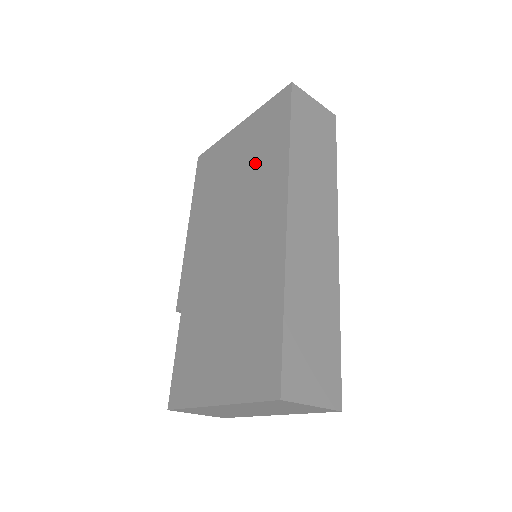
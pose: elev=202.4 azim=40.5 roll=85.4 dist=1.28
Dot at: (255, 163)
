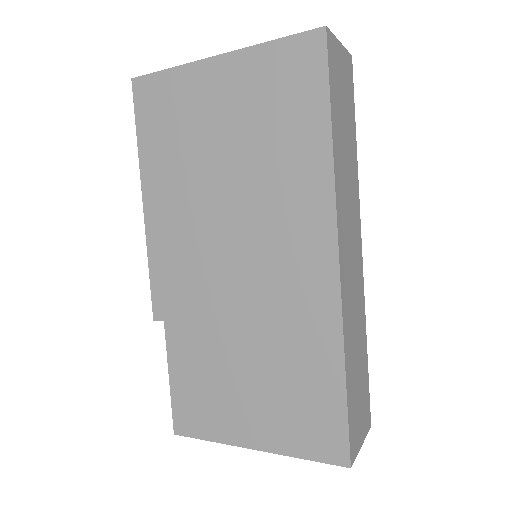
Dot at: (266, 149)
